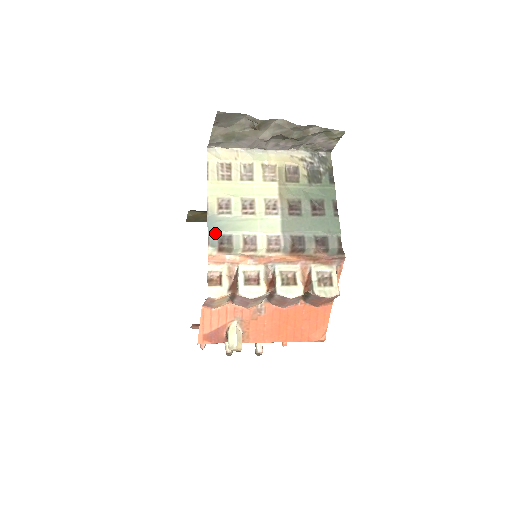
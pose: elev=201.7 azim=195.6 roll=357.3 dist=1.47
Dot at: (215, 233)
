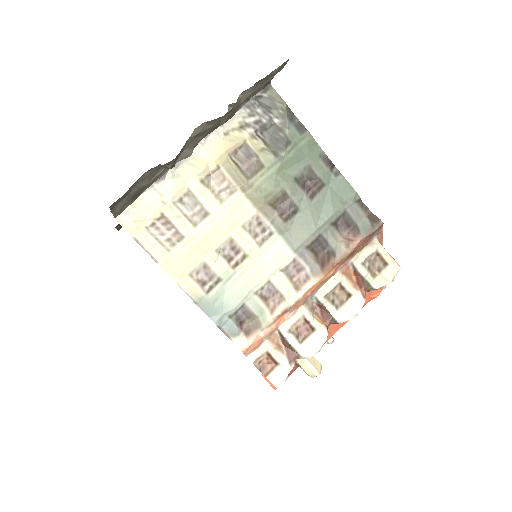
Dot at: (224, 319)
